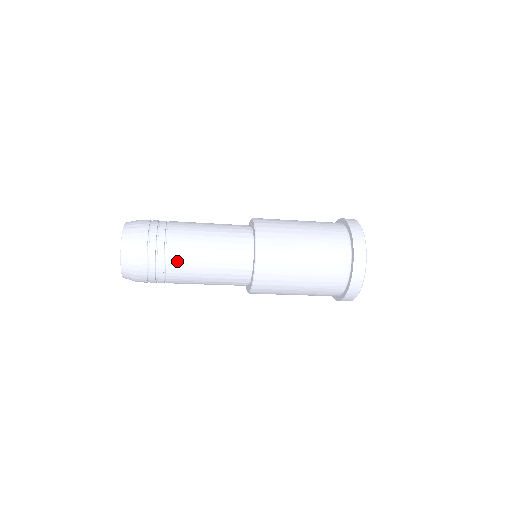
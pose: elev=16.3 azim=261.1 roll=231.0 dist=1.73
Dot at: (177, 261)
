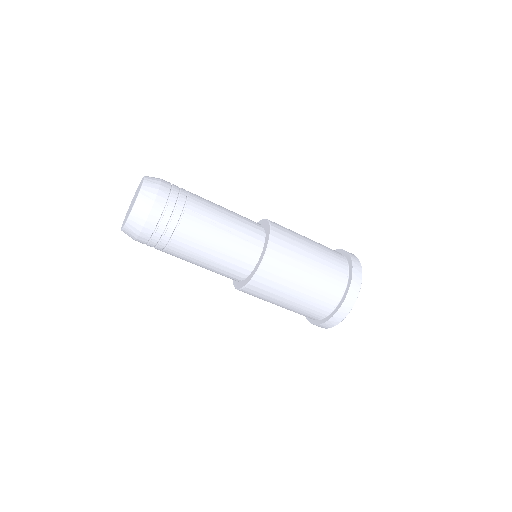
Dot at: (196, 213)
